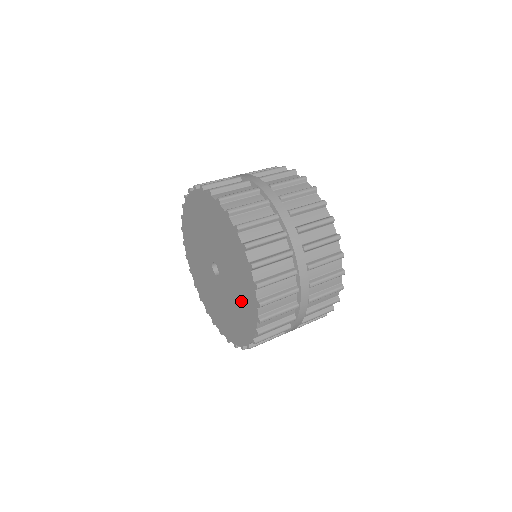
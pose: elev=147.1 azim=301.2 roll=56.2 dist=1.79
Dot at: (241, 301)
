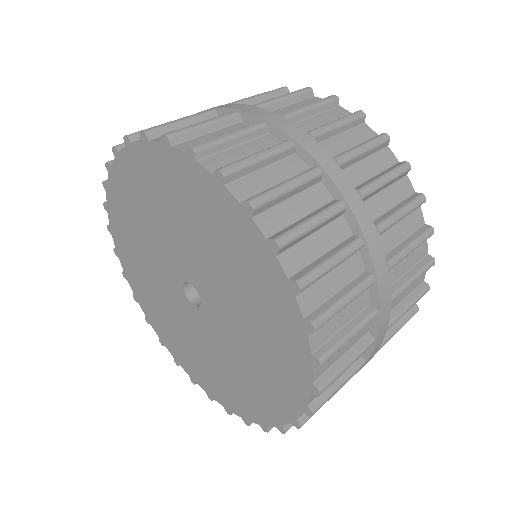
Dot at: (260, 366)
